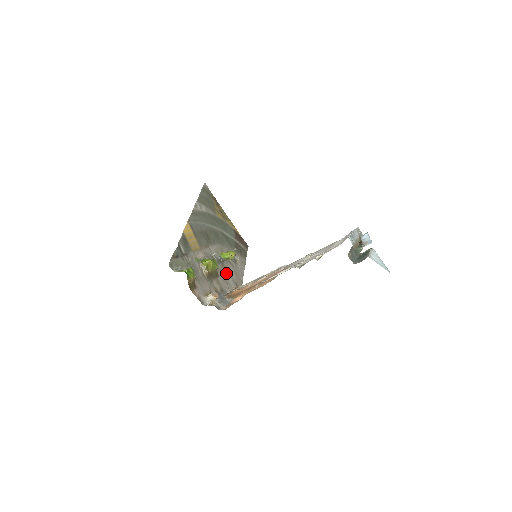
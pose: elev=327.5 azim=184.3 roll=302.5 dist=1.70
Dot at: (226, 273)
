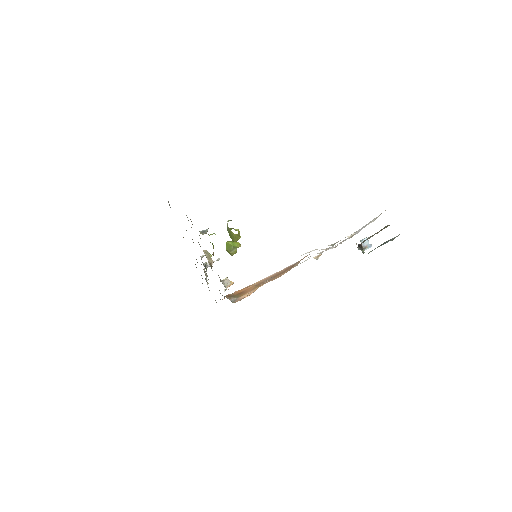
Dot at: occluded
